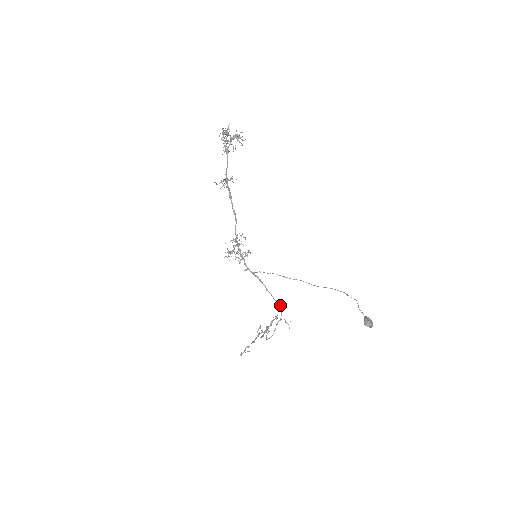
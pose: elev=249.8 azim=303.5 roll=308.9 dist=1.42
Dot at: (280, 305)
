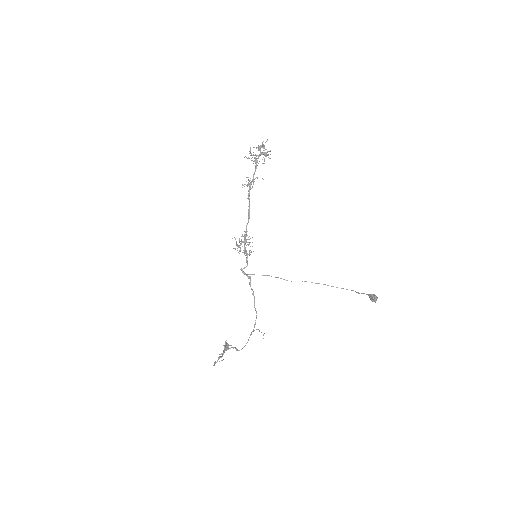
Dot at: (256, 315)
